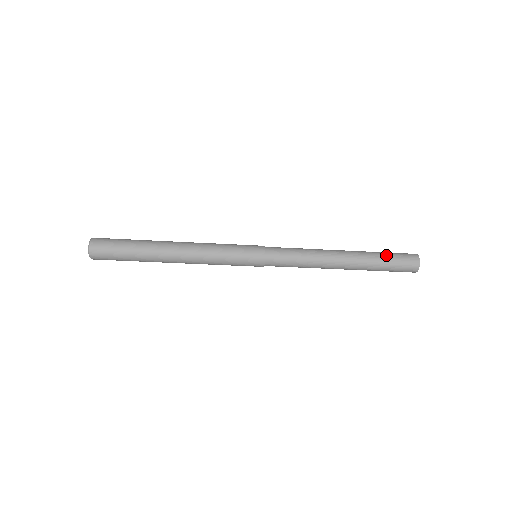
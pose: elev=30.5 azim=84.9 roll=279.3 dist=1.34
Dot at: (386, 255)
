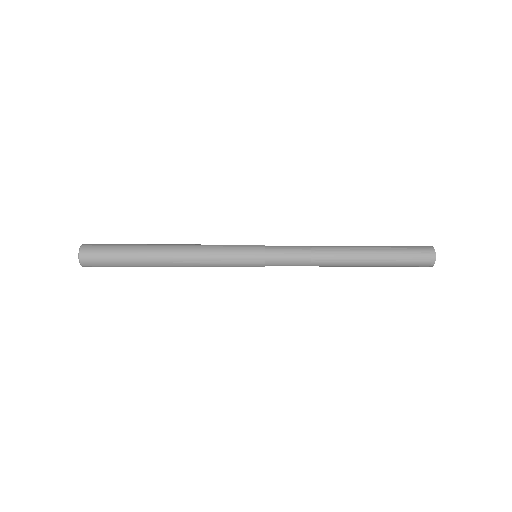
Dot at: (399, 256)
